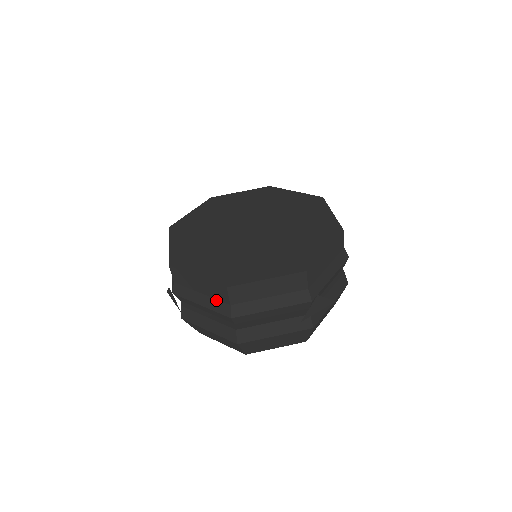
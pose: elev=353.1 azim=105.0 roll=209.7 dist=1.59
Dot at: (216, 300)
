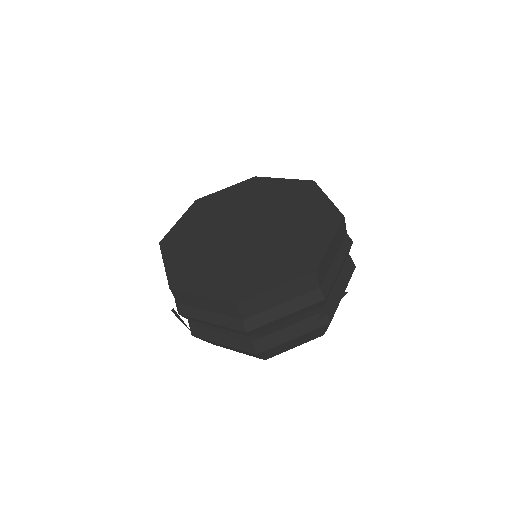
Dot at: (226, 316)
